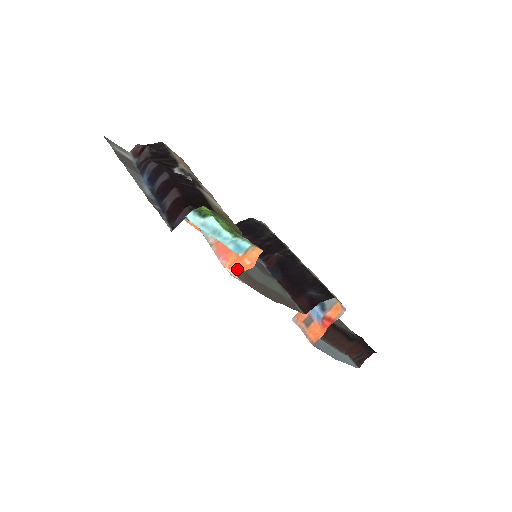
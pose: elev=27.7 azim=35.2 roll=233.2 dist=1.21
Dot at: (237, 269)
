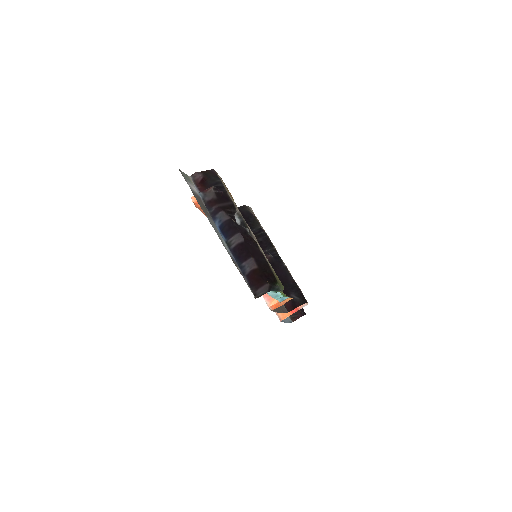
Dot at: (275, 307)
